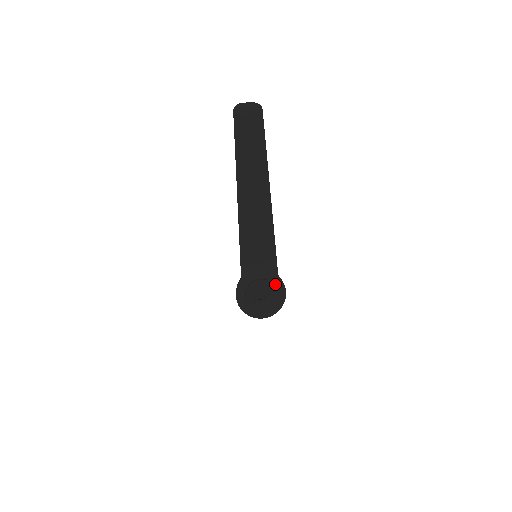
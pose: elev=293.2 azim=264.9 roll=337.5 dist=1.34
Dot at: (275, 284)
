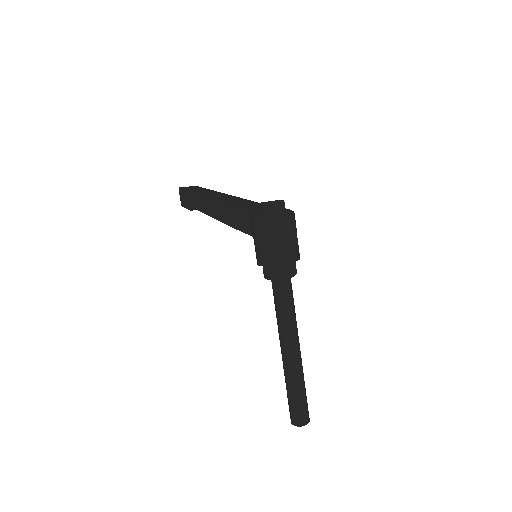
Dot at: occluded
